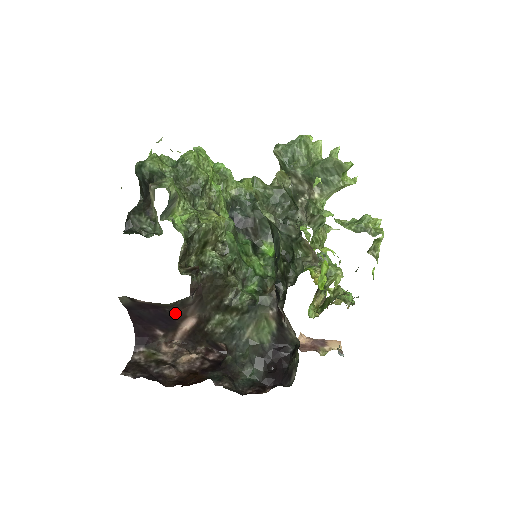
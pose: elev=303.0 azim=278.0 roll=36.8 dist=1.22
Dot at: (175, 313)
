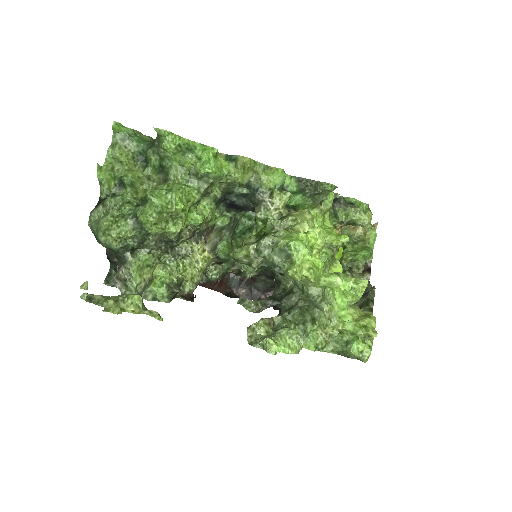
Dot at: occluded
